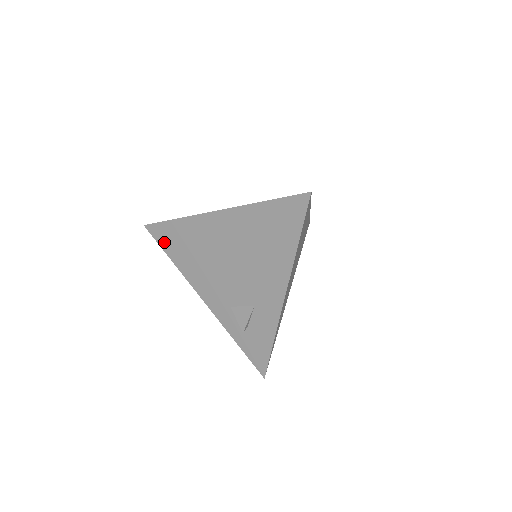
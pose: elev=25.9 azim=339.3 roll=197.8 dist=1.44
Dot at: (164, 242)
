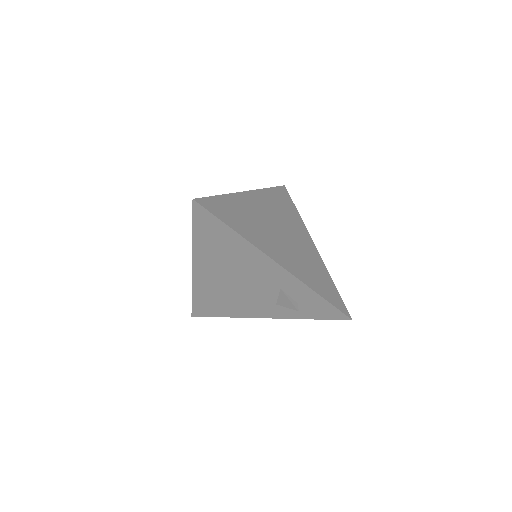
Dot at: (208, 313)
